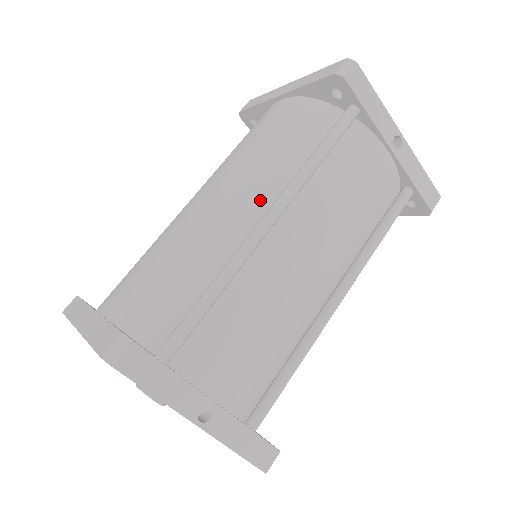
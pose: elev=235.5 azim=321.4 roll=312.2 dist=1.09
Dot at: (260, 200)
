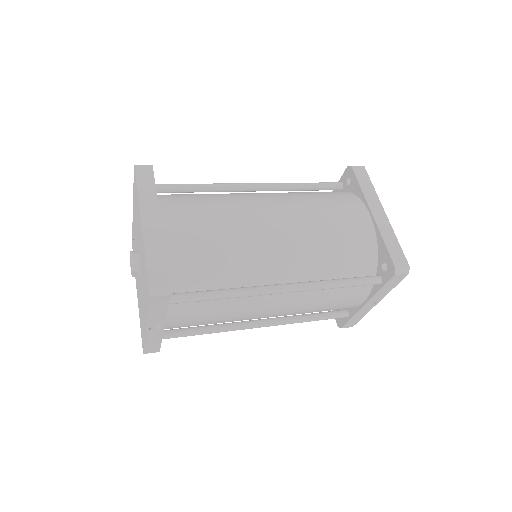
Dot at: (292, 271)
